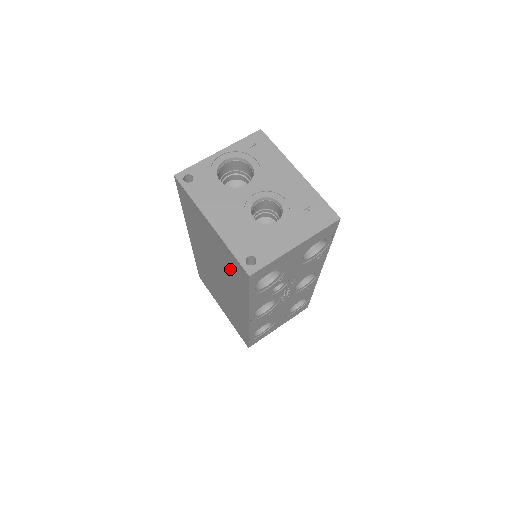
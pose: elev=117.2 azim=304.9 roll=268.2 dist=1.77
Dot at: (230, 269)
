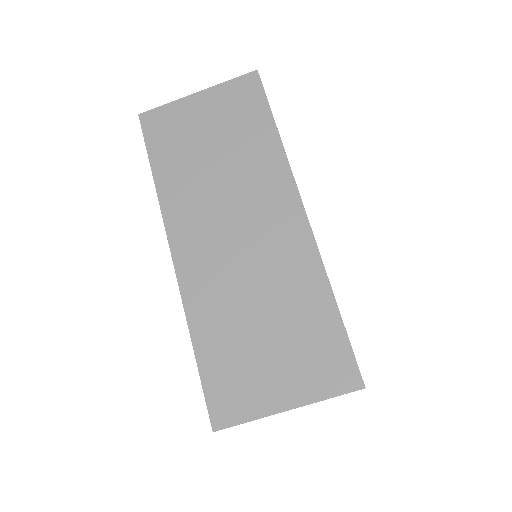
Dot at: occluded
